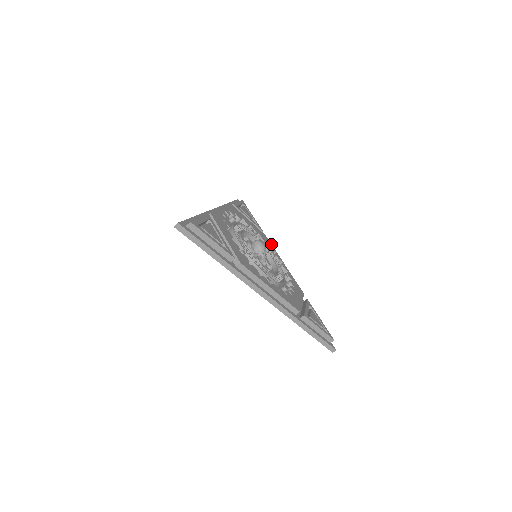
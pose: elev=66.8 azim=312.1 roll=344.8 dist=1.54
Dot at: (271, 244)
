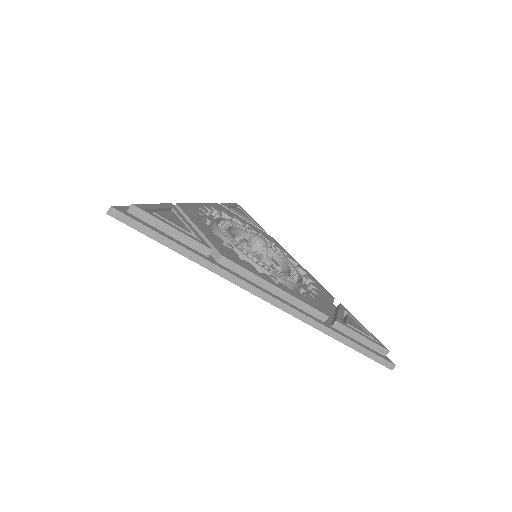
Dot at: (280, 245)
